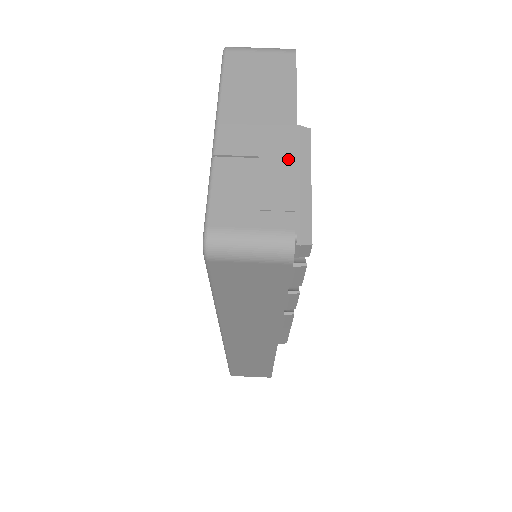
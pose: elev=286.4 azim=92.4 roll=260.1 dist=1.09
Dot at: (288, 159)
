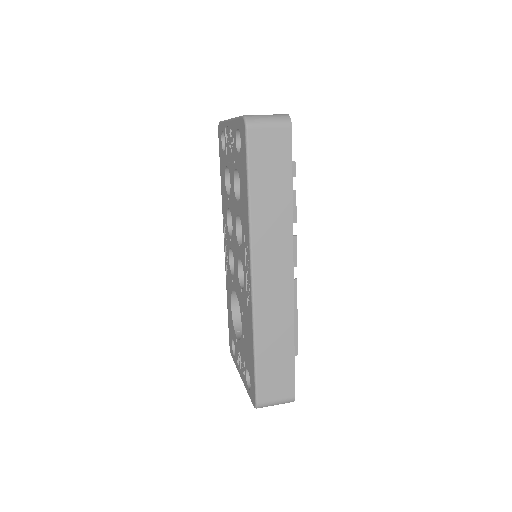
Dot at: occluded
